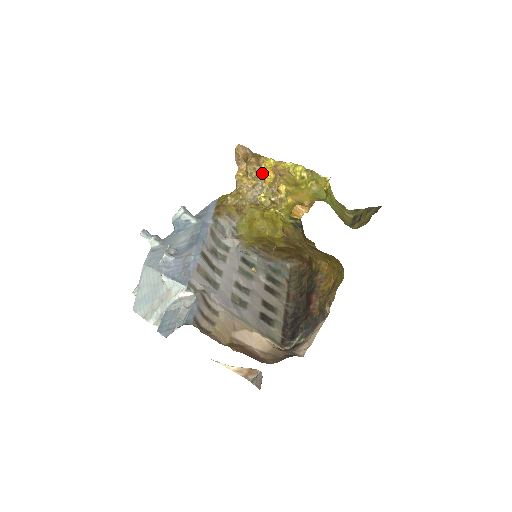
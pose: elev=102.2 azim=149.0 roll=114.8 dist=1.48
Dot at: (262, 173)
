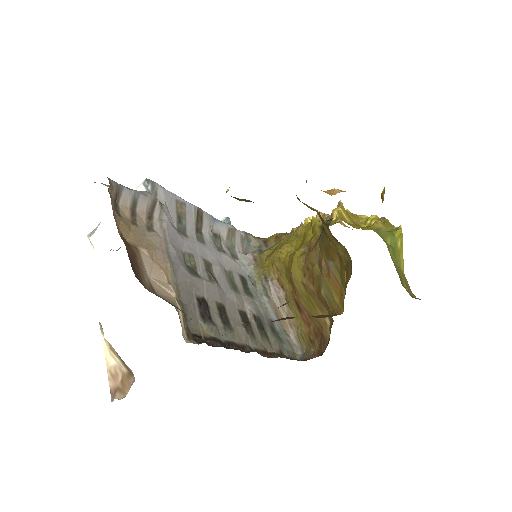
Dot at: occluded
